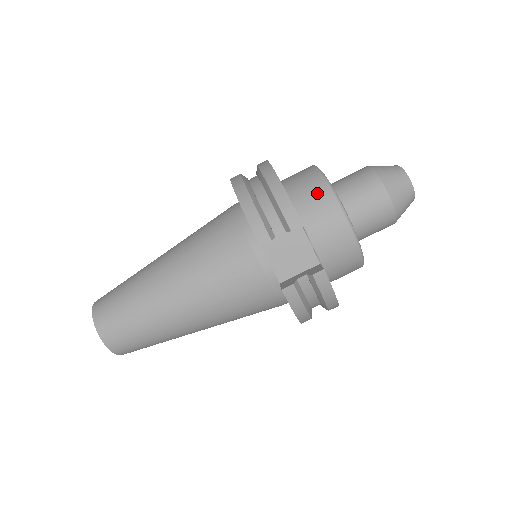
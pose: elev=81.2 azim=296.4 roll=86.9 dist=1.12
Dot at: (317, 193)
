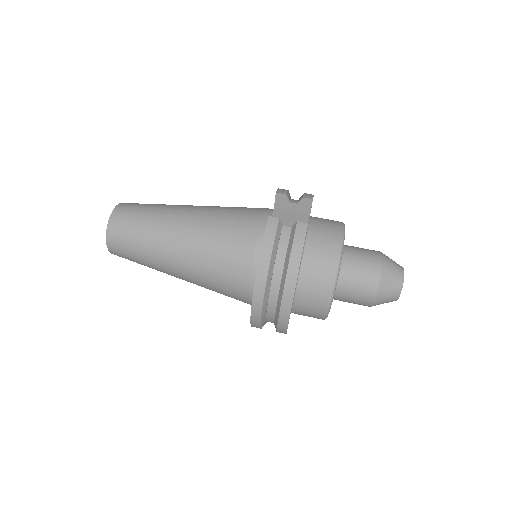
Dot at: (332, 220)
